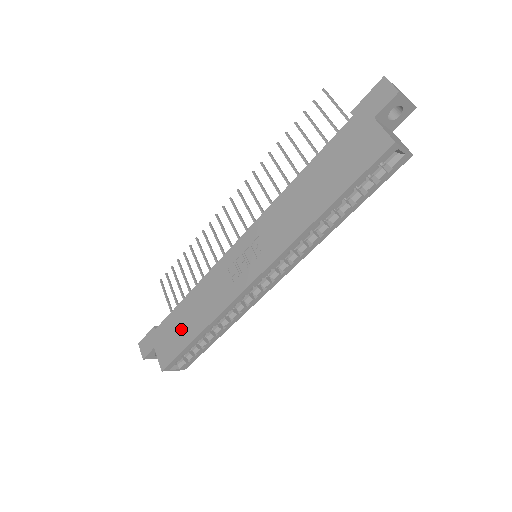
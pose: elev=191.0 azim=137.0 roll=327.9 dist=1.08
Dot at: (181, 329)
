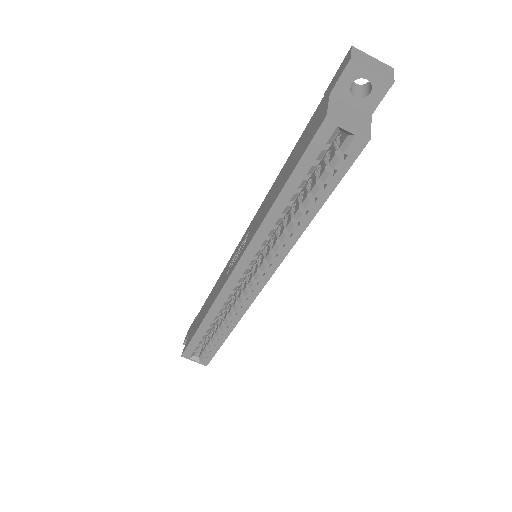
Dot at: (199, 319)
